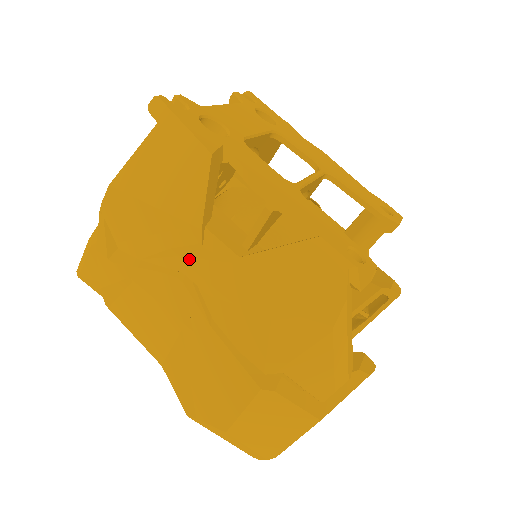
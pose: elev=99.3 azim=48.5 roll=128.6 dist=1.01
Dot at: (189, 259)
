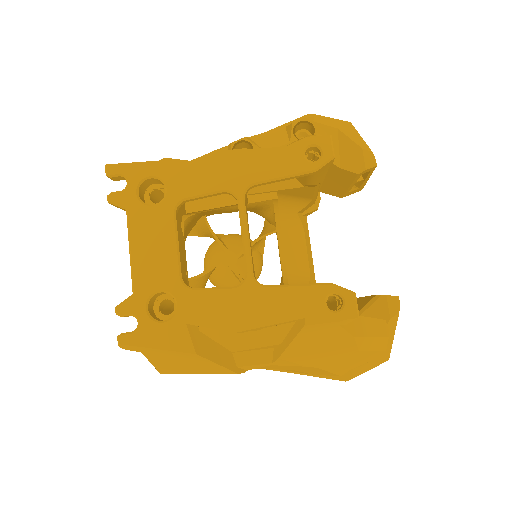
Dot at: occluded
